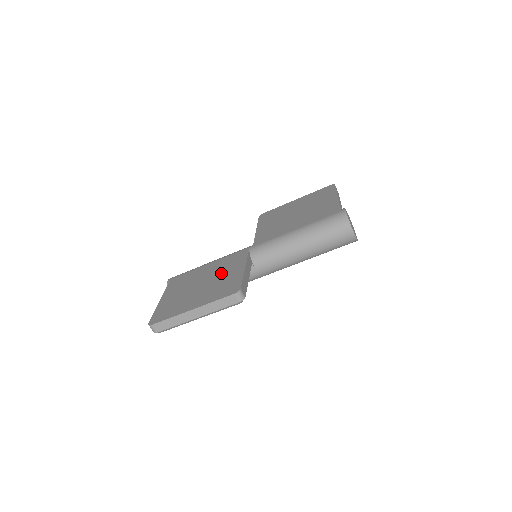
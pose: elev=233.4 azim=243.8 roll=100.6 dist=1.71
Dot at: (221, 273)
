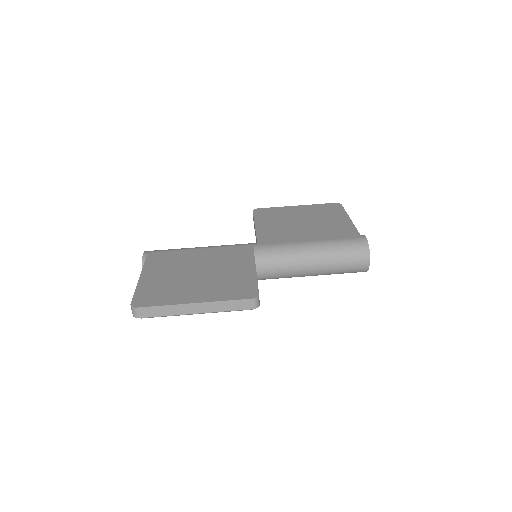
Dot at: (223, 266)
